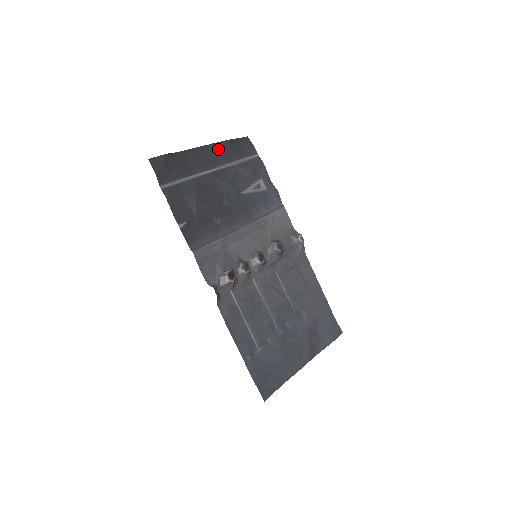
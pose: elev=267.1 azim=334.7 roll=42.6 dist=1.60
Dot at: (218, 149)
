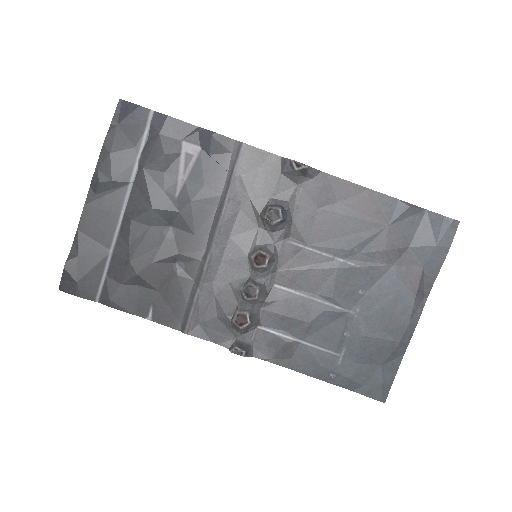
Dot at: (102, 180)
